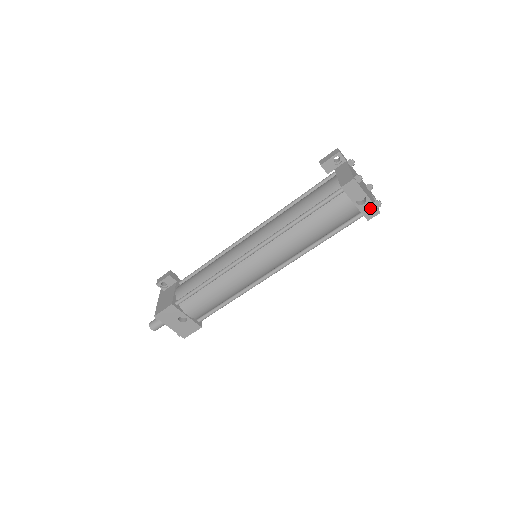
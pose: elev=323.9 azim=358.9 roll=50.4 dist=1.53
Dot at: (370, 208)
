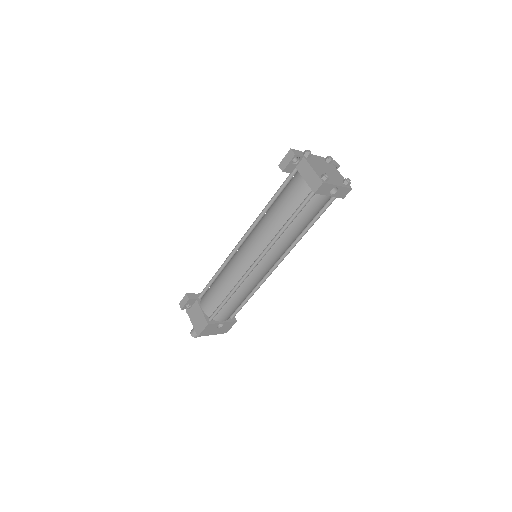
Dot at: (343, 191)
